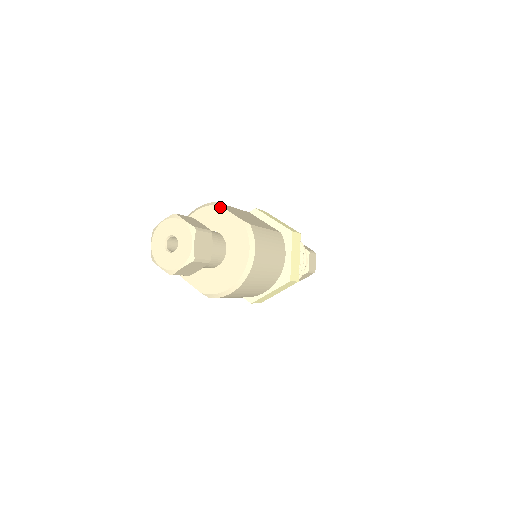
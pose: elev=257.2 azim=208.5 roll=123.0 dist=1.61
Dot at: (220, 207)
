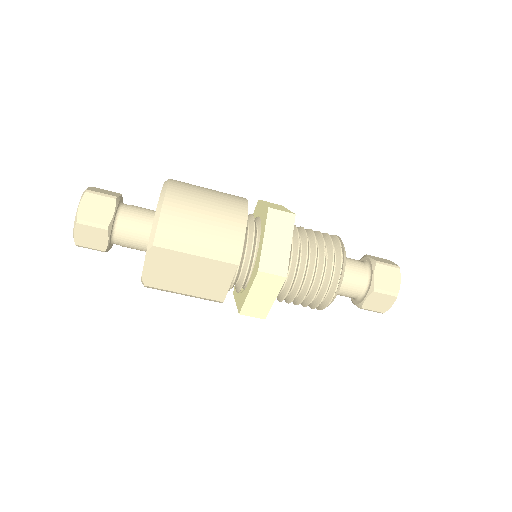
Dot at: occluded
